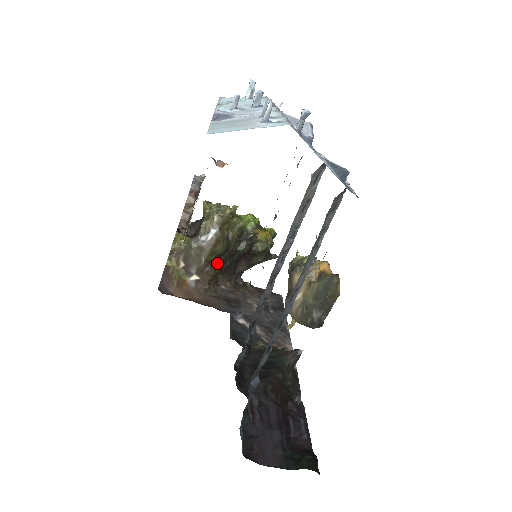
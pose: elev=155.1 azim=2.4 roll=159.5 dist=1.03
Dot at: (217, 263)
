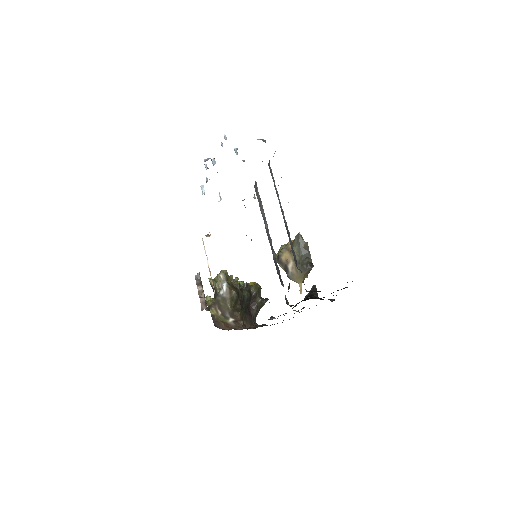
Dot at: (238, 307)
